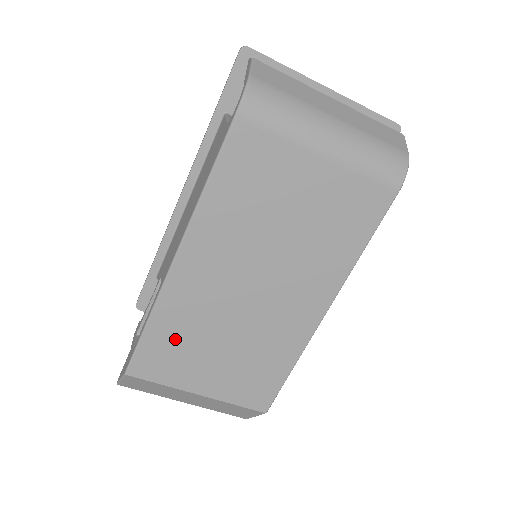
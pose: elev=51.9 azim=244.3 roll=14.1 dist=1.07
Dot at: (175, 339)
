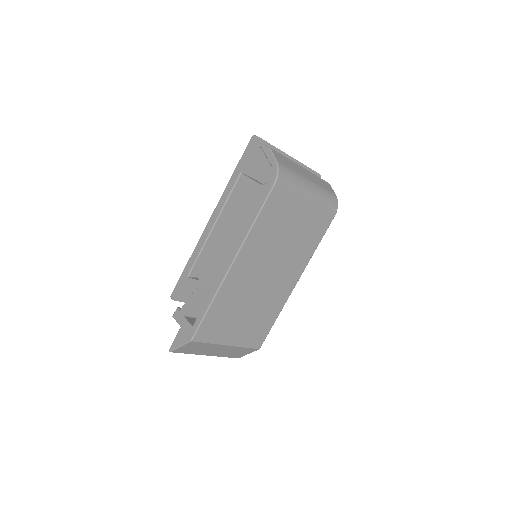
Dot at: (223, 313)
